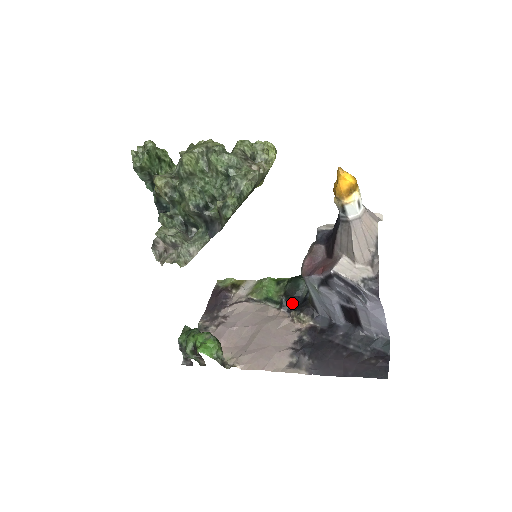
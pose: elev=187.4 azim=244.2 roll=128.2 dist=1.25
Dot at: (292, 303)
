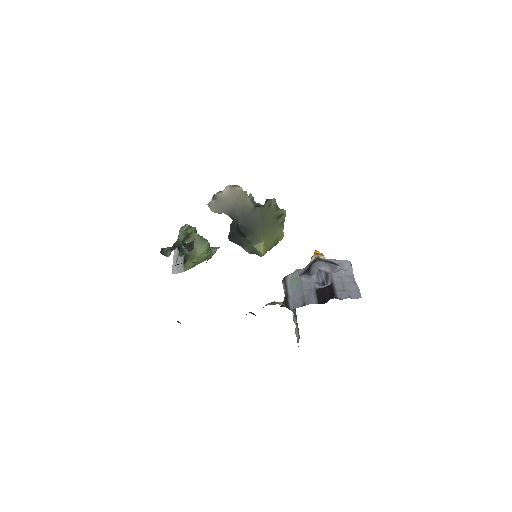
Dot at: occluded
